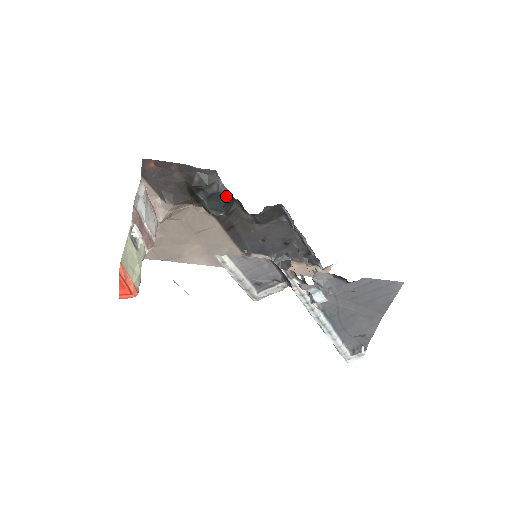
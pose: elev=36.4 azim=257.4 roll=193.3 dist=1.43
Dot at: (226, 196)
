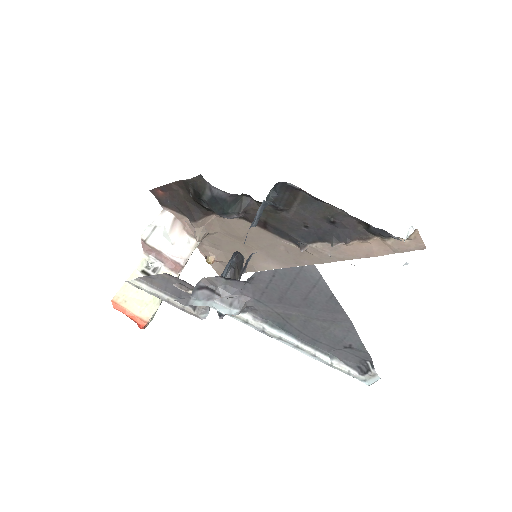
Dot at: (224, 196)
